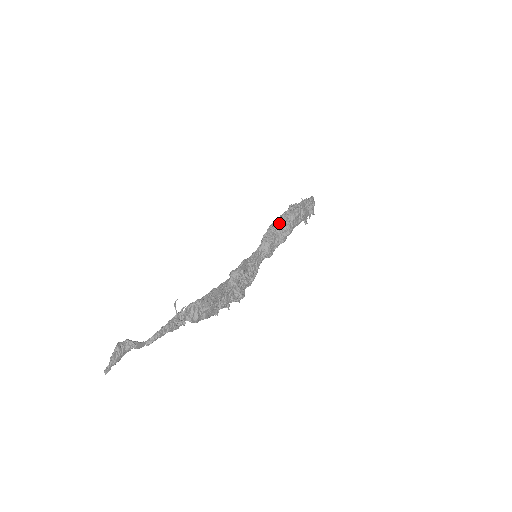
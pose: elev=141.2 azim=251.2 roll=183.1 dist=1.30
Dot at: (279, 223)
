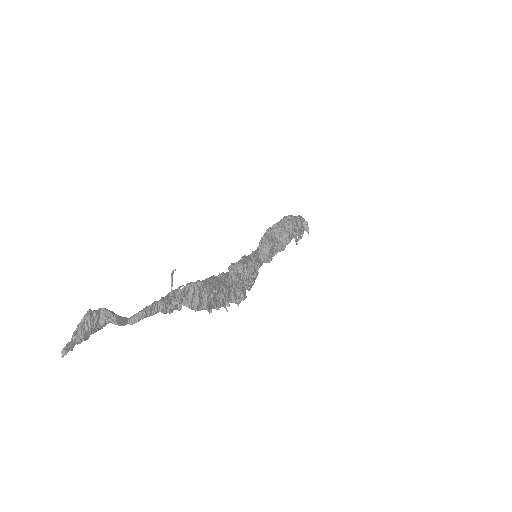
Dot at: (277, 229)
